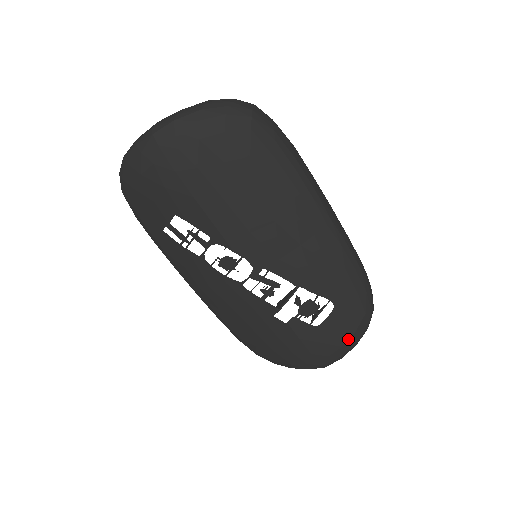
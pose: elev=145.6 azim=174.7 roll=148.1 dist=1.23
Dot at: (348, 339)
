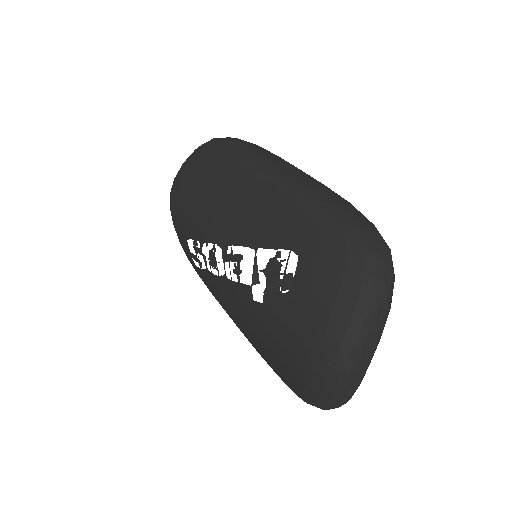
Dot at: (336, 300)
